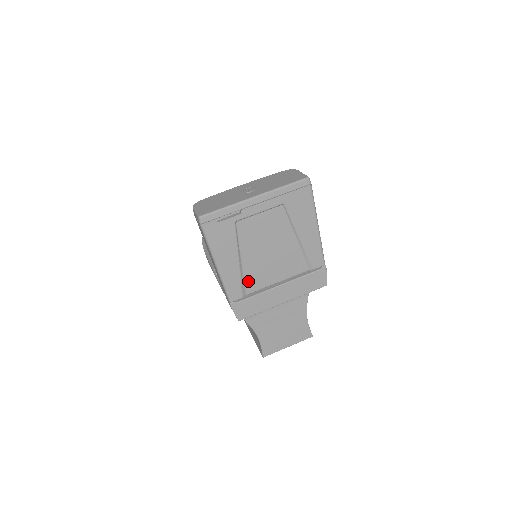
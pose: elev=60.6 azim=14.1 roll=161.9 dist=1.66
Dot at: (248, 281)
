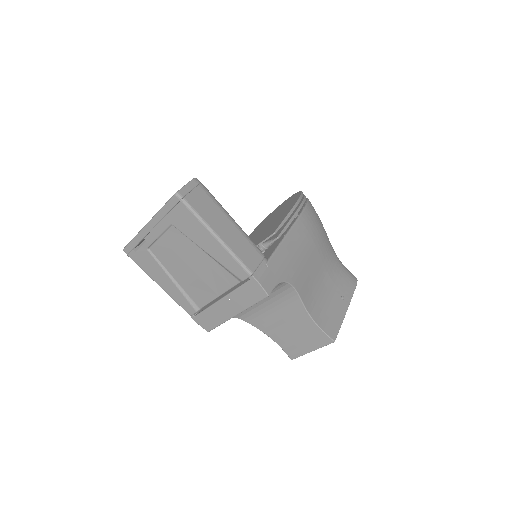
Dot at: (193, 297)
